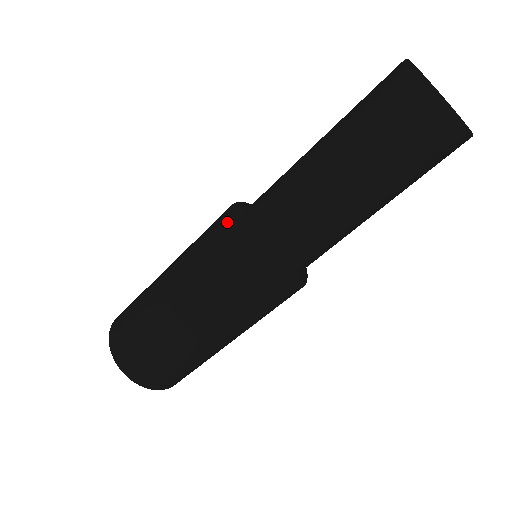
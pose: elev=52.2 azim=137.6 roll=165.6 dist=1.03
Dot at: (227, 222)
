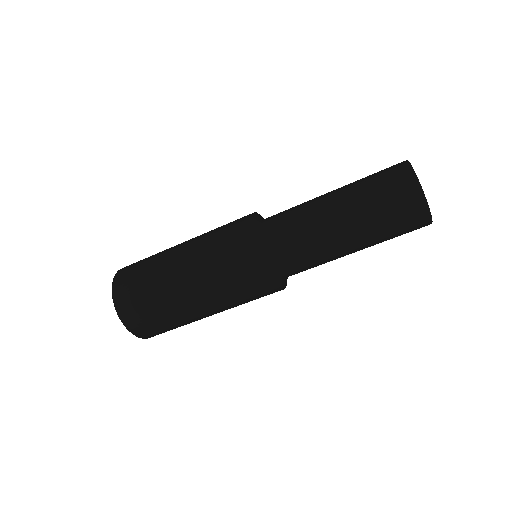
Dot at: occluded
